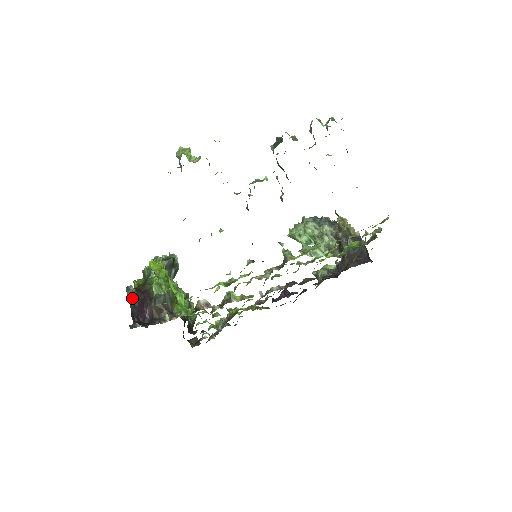
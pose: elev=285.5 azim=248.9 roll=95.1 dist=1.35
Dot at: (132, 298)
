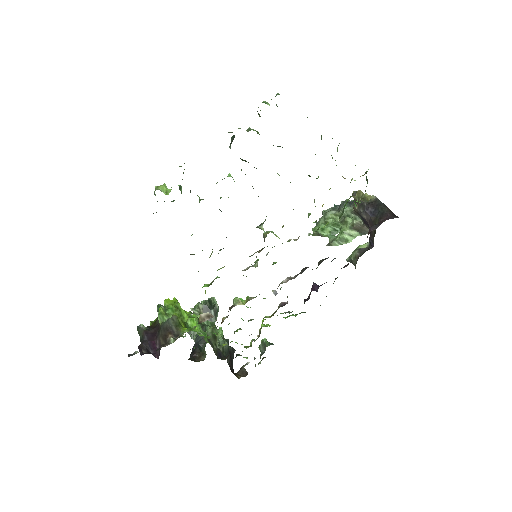
Dot at: (142, 335)
